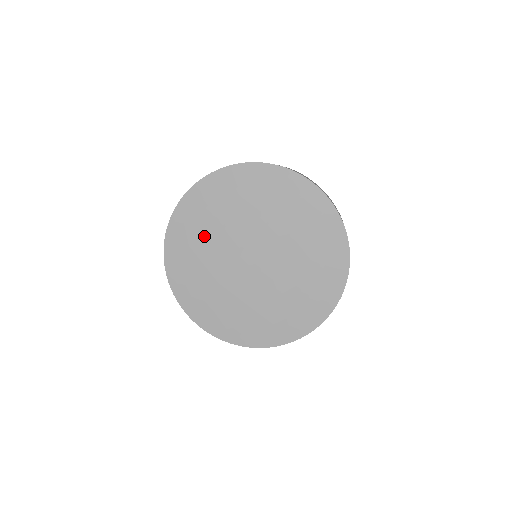
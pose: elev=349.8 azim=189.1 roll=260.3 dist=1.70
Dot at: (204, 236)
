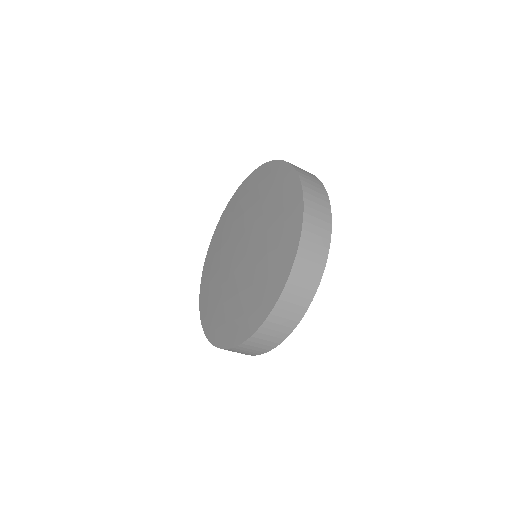
Dot at: (231, 224)
